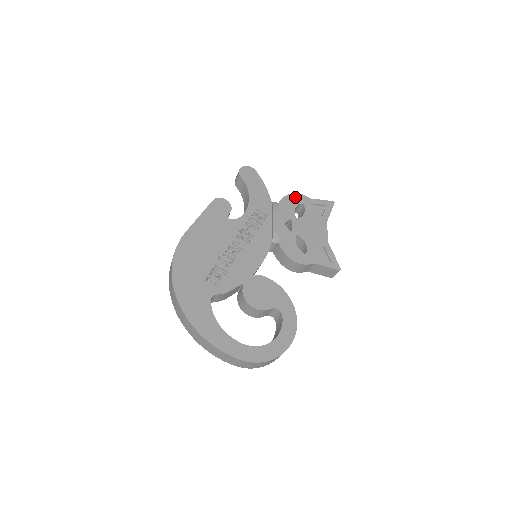
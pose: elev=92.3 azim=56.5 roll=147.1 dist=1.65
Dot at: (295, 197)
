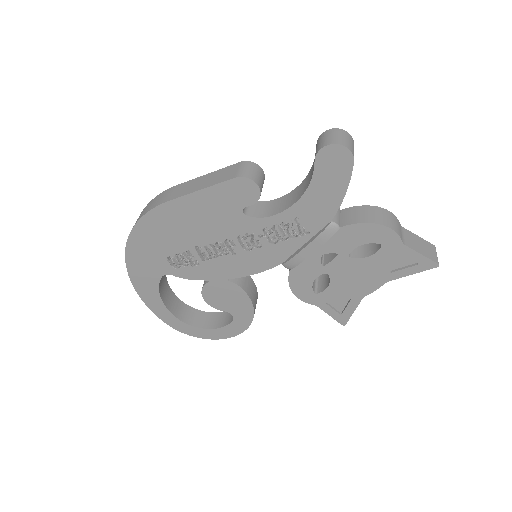
Dot at: (379, 232)
